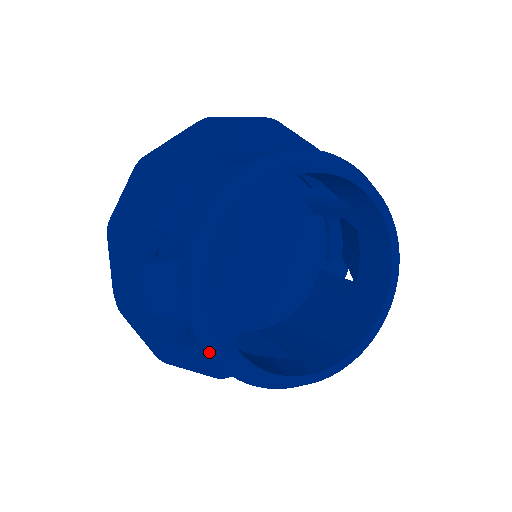
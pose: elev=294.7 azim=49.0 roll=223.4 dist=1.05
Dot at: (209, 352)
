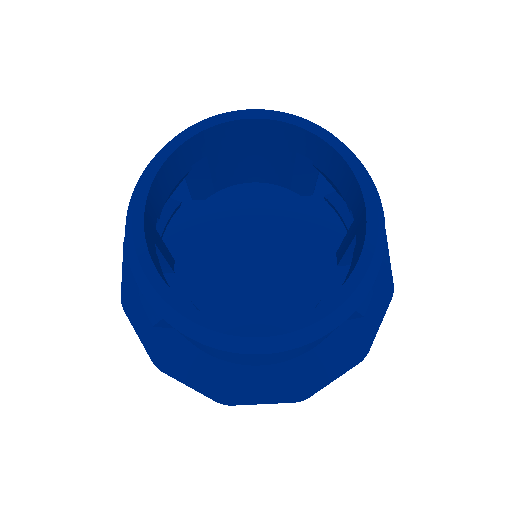
Dot at: (127, 225)
